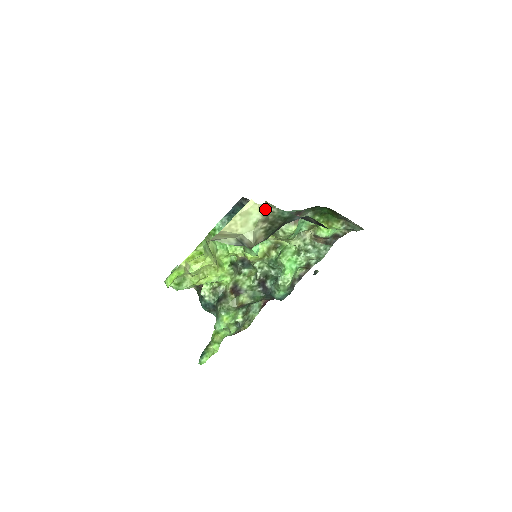
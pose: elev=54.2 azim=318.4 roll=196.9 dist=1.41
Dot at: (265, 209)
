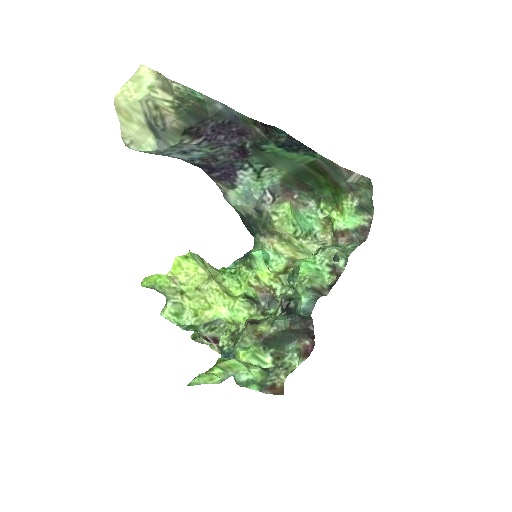
Dot at: (158, 73)
